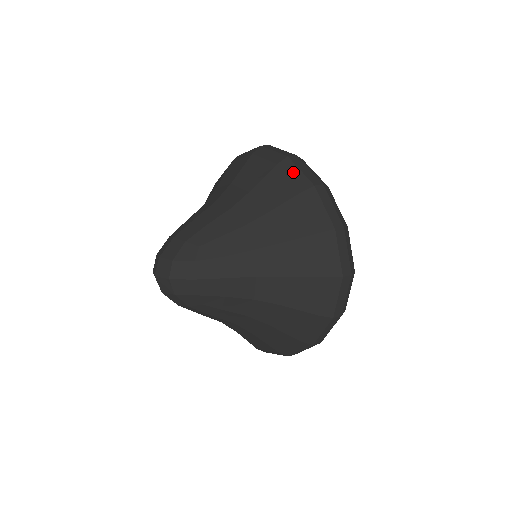
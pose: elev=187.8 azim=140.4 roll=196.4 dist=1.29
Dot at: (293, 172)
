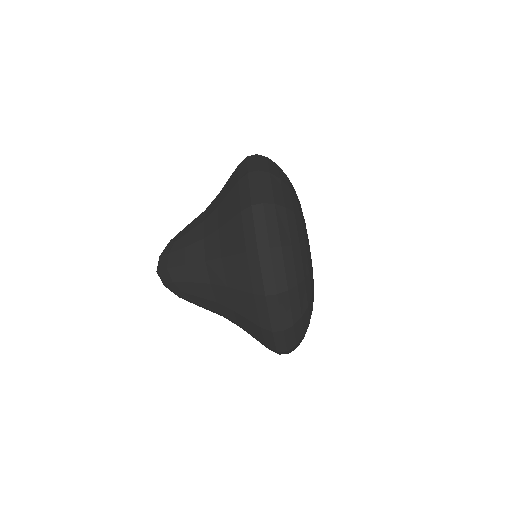
Dot at: (242, 167)
